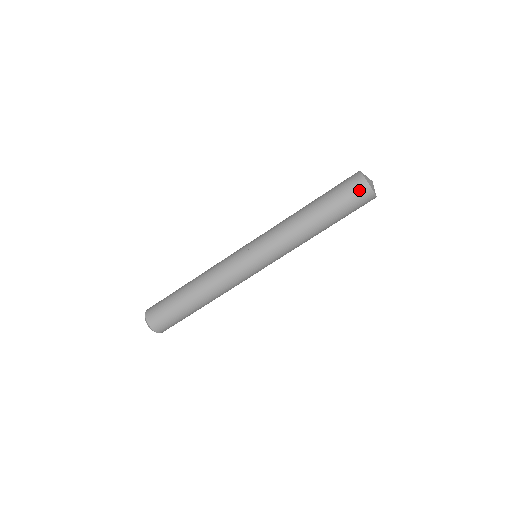
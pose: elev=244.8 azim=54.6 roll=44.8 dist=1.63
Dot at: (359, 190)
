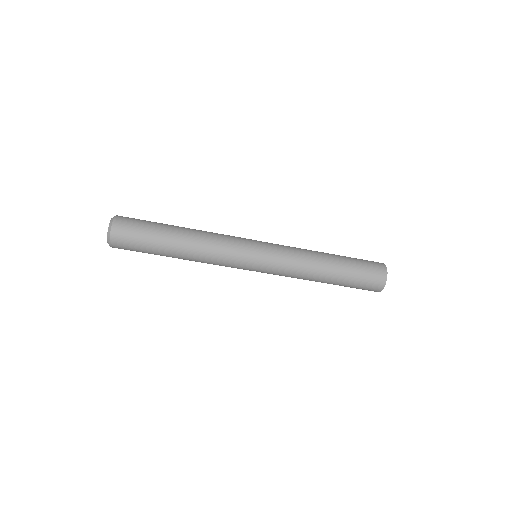
Dot at: (375, 285)
